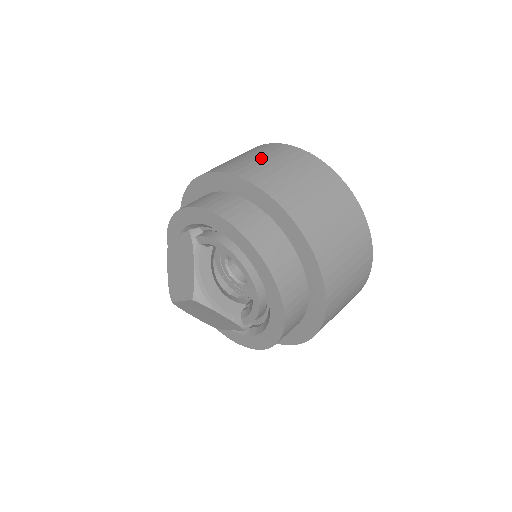
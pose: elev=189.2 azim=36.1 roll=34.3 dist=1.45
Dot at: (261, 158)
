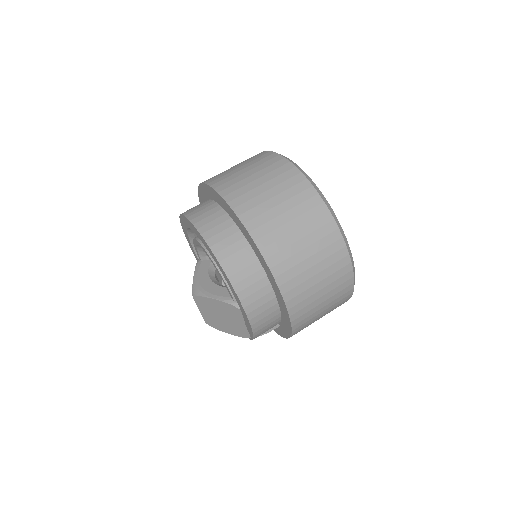
Dot at: occluded
